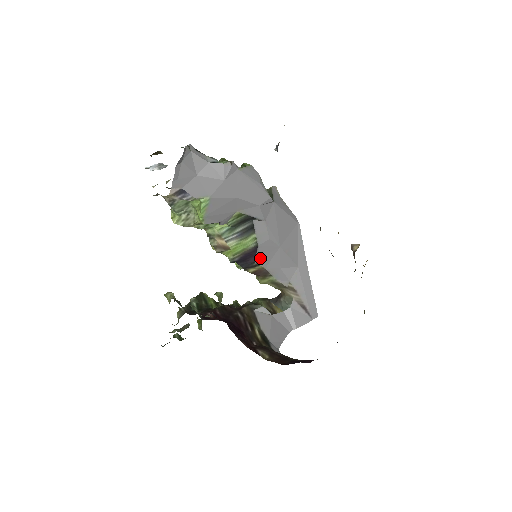
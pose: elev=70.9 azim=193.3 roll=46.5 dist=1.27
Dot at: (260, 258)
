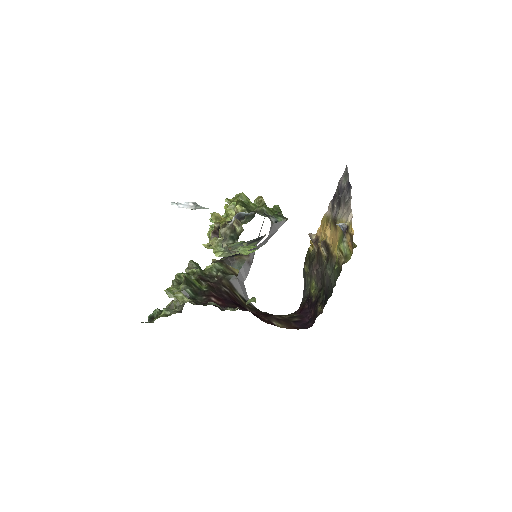
Dot at: occluded
